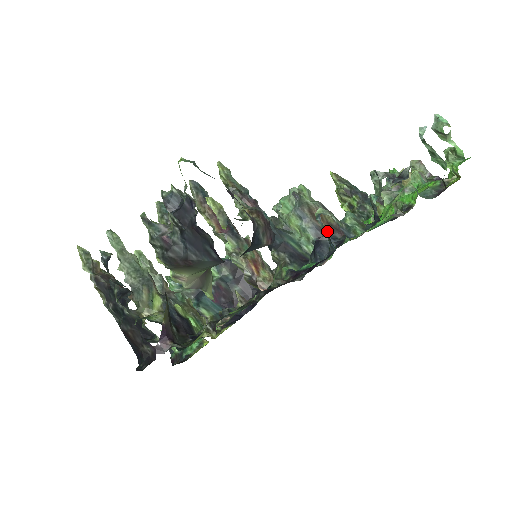
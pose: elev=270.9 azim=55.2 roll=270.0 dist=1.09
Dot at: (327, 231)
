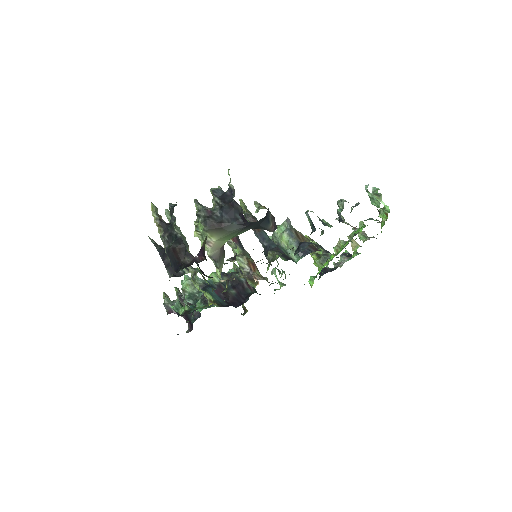
Dot at: occluded
